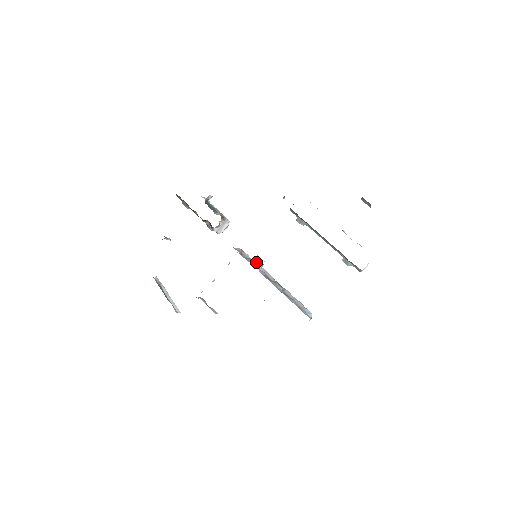
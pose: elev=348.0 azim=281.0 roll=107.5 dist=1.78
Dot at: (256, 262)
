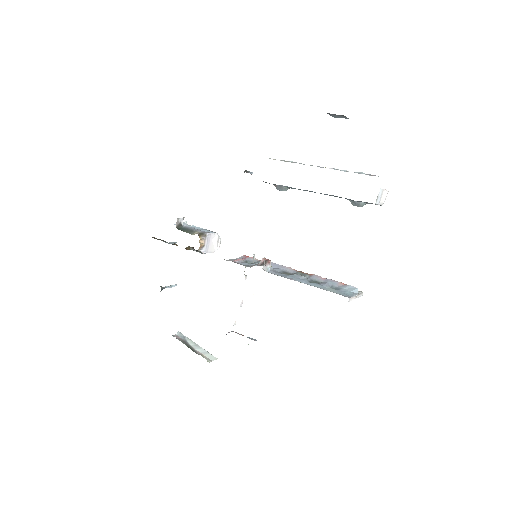
Dot at: (261, 263)
